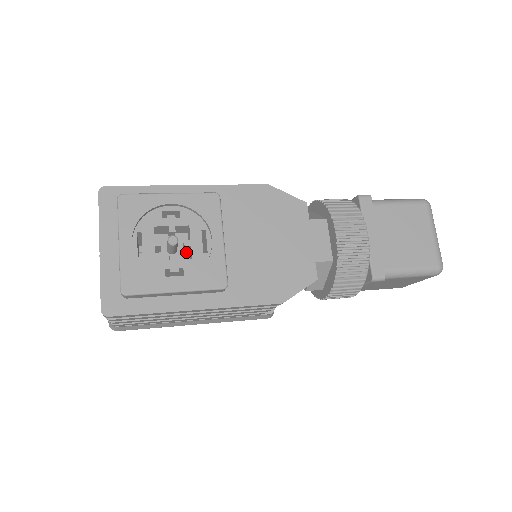
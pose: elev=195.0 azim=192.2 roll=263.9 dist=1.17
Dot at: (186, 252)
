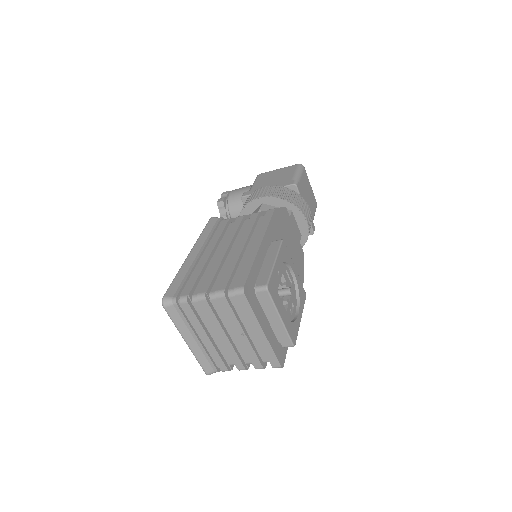
Dot at: occluded
